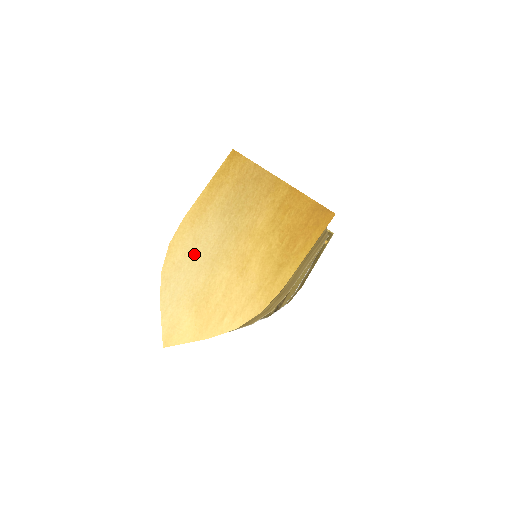
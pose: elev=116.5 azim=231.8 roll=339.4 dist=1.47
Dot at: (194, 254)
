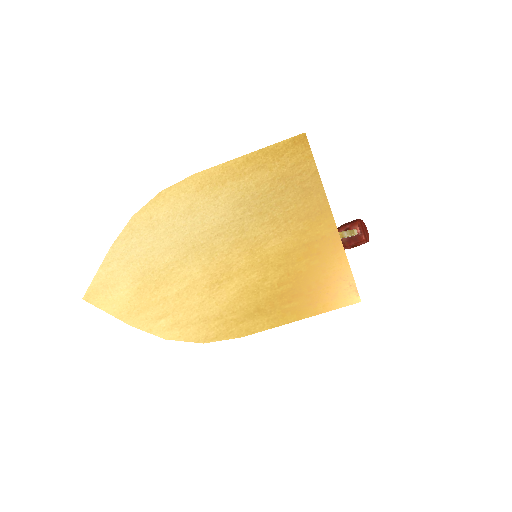
Dot at: (178, 224)
